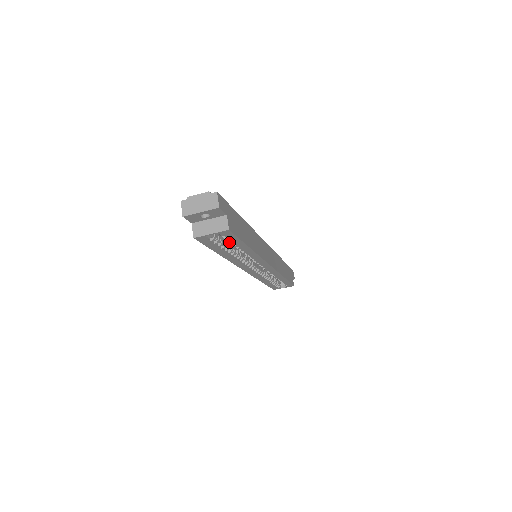
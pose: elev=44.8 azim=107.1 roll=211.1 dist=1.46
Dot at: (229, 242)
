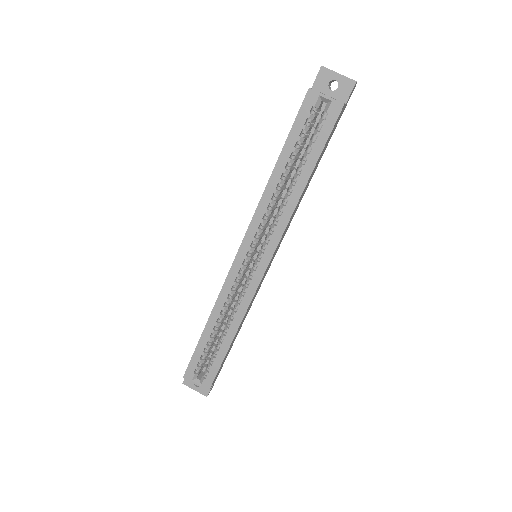
Dot at: (294, 163)
